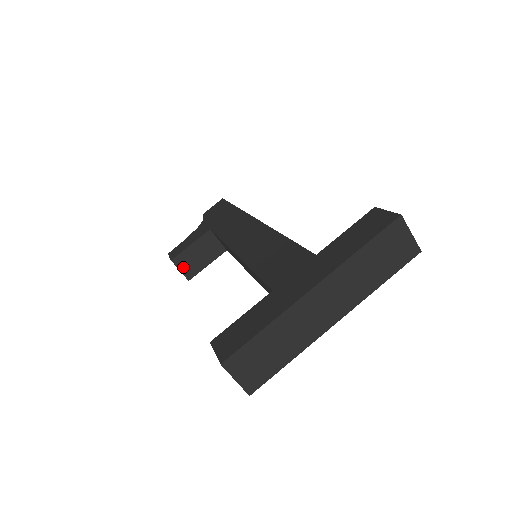
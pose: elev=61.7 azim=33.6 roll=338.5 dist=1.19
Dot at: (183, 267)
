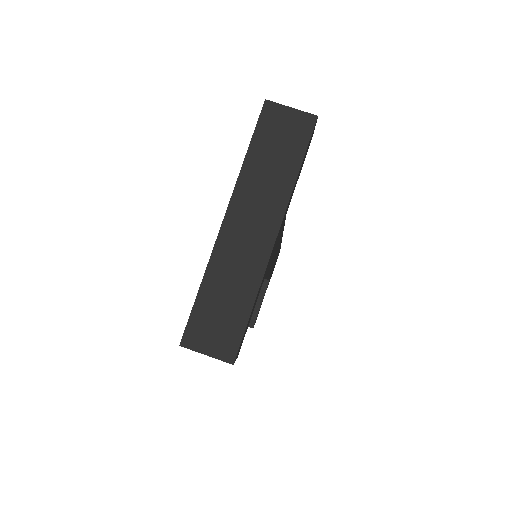
Dot at: occluded
